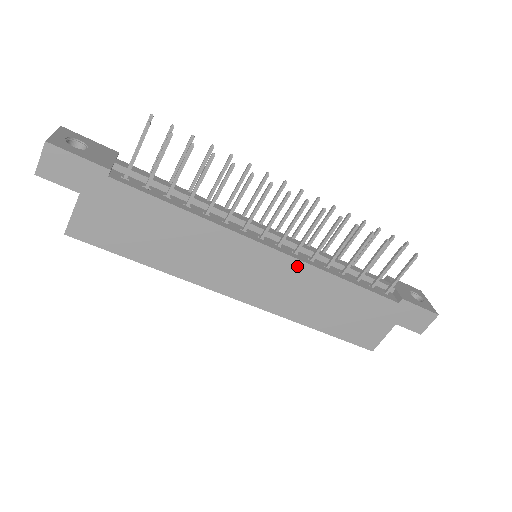
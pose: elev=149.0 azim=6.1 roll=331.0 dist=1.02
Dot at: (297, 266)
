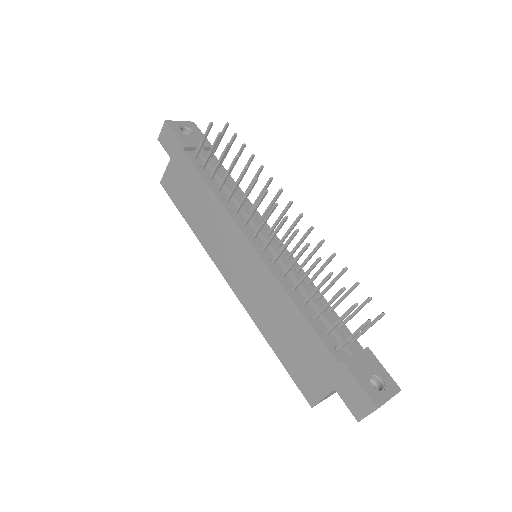
Dot at: (266, 272)
